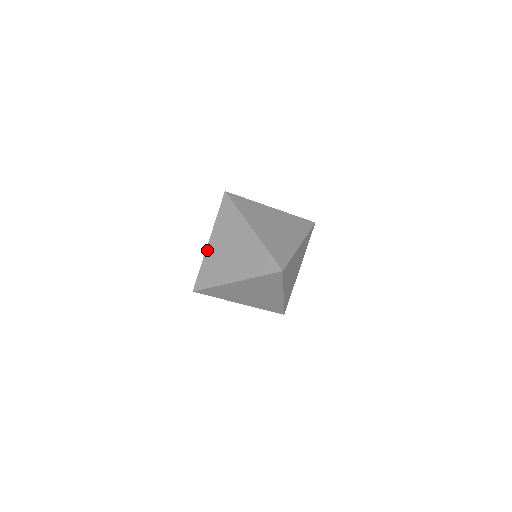
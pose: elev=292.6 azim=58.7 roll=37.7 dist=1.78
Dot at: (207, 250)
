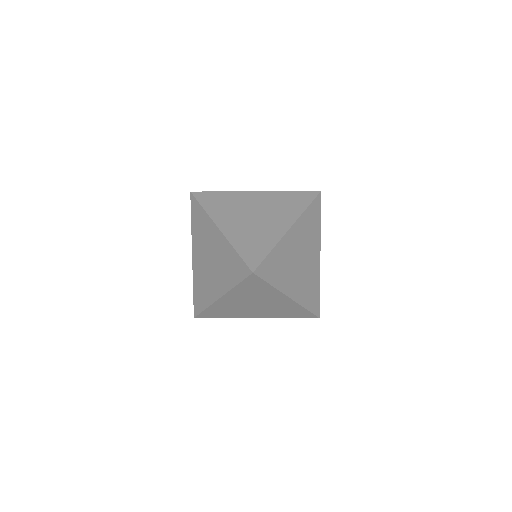
Dot at: (225, 233)
